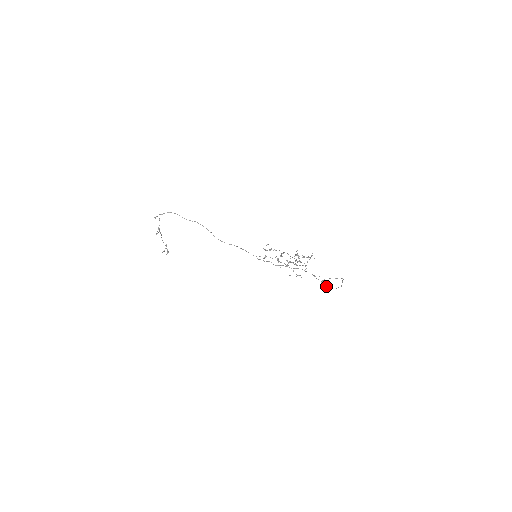
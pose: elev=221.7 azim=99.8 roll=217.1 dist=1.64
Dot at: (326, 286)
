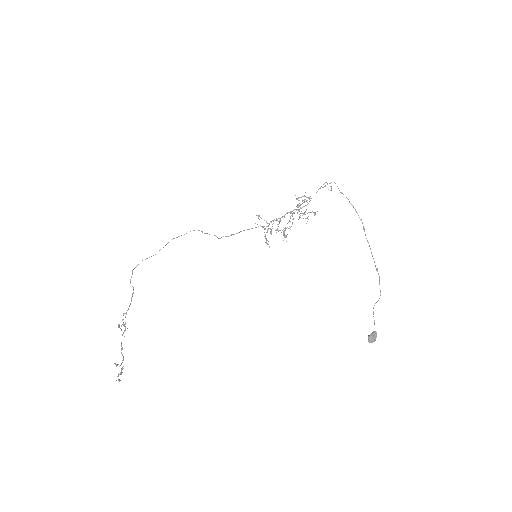
Dot at: (373, 332)
